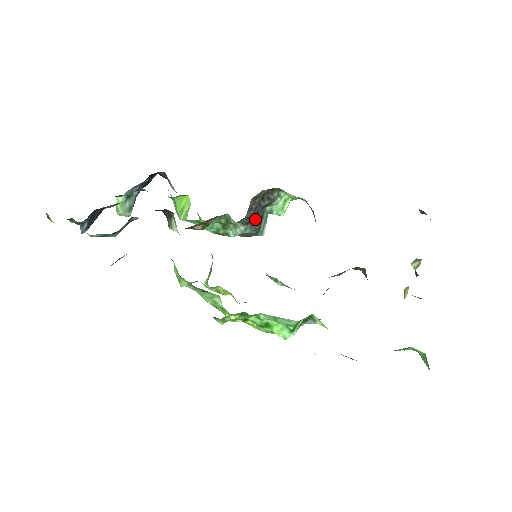
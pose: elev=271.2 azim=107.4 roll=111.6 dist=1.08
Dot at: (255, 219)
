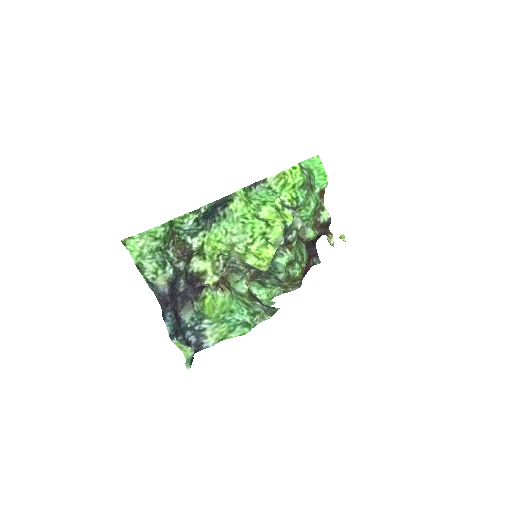
Dot at: occluded
